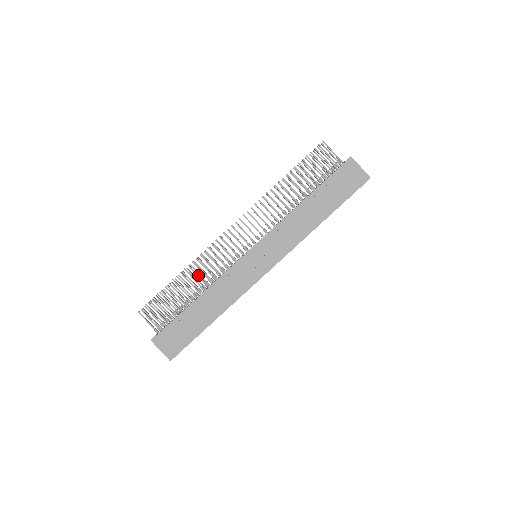
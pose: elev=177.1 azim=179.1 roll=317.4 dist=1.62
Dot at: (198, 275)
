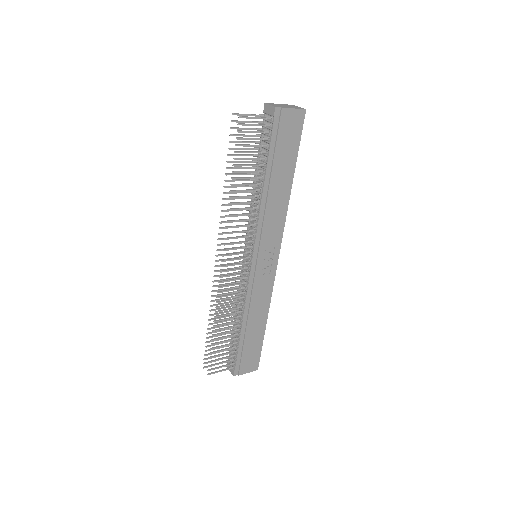
Dot at: (228, 314)
